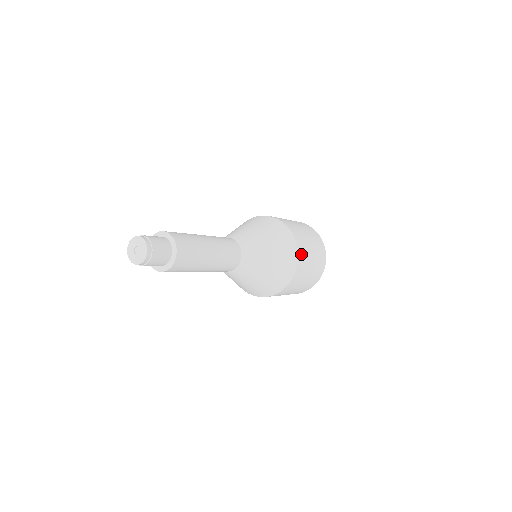
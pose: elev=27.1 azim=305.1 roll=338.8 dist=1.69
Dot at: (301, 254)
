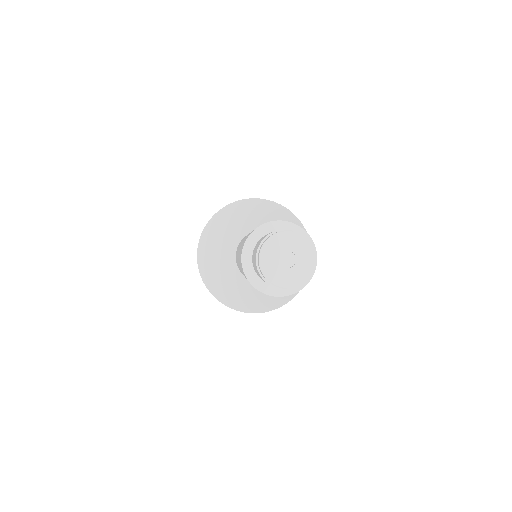
Dot at: occluded
